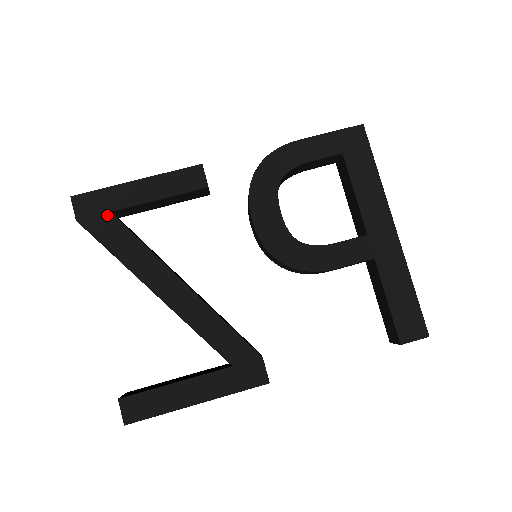
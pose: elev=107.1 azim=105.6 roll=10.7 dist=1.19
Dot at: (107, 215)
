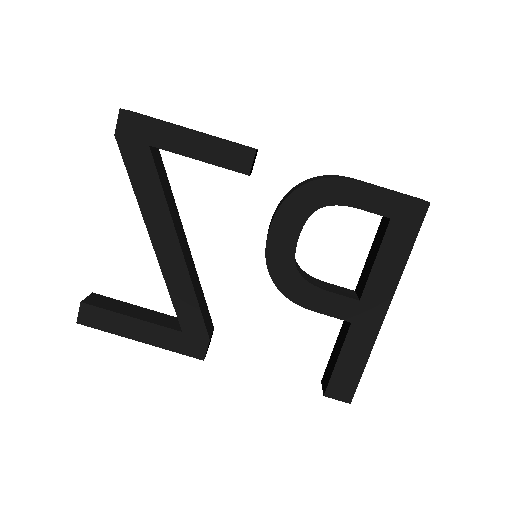
Dot at: (144, 147)
